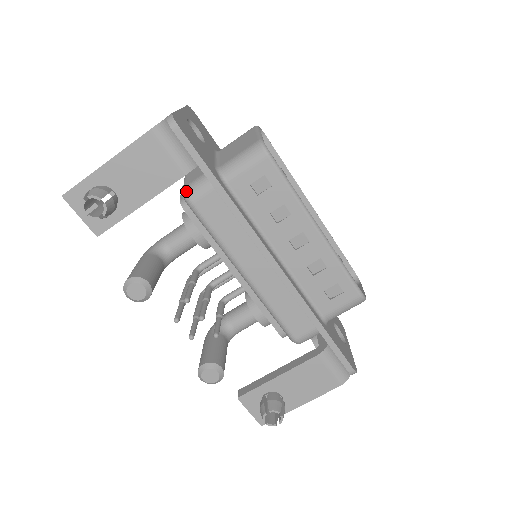
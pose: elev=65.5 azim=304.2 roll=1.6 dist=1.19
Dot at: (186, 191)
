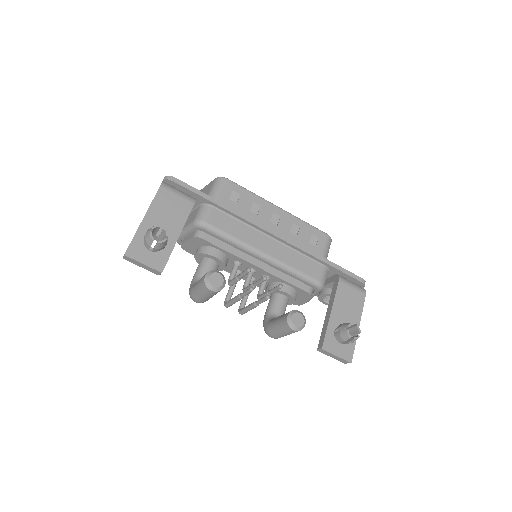
Dot at: (197, 220)
